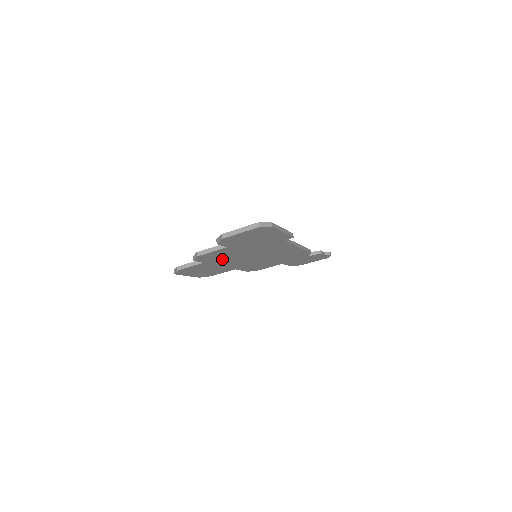
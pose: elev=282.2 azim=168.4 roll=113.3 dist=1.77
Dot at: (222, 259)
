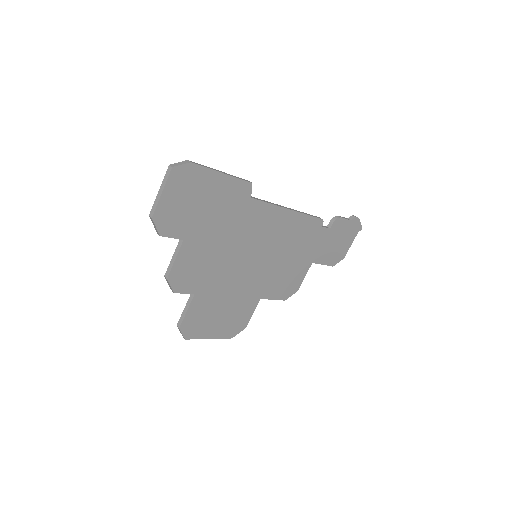
Dot at: (212, 277)
